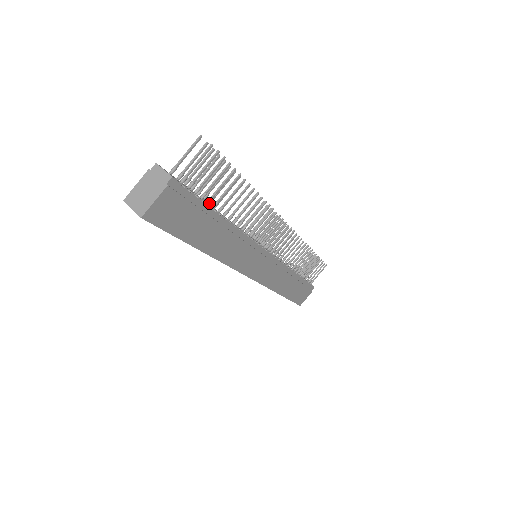
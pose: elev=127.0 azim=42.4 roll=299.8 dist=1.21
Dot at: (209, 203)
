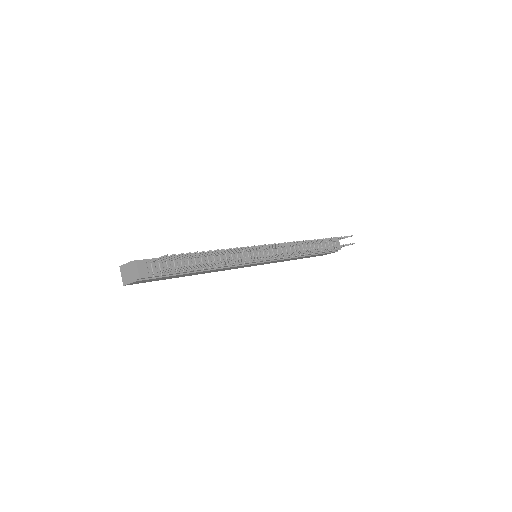
Dot at: (193, 258)
